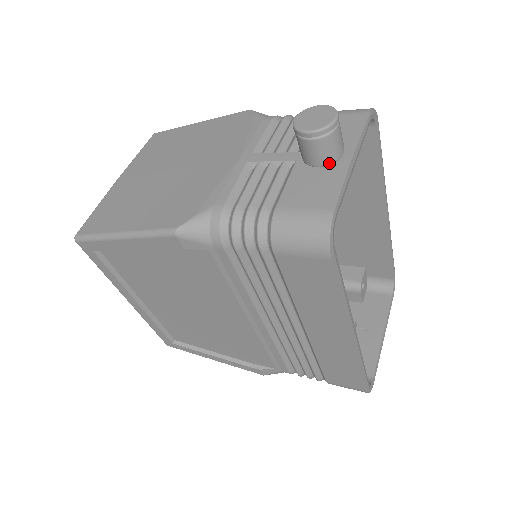
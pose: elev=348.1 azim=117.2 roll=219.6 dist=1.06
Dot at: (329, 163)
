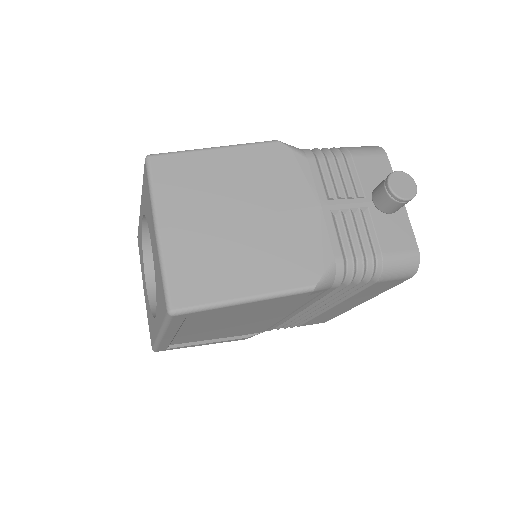
Dot at: (397, 210)
